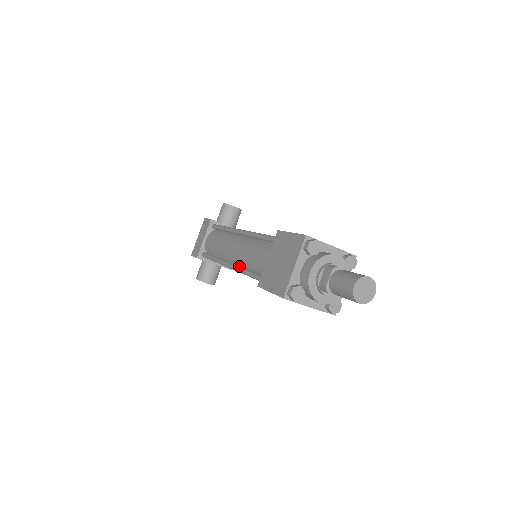
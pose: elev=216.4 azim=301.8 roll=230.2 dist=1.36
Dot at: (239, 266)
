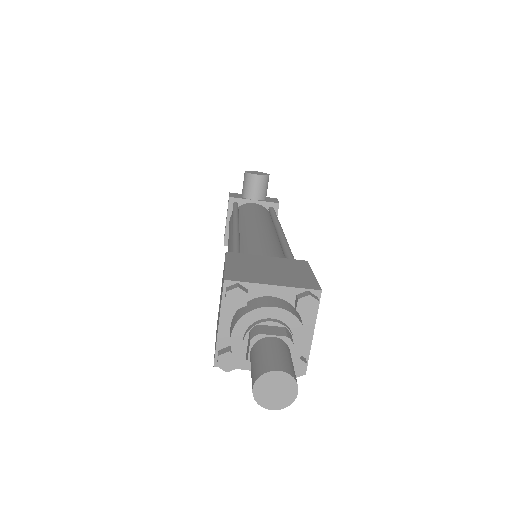
Dot at: occluded
